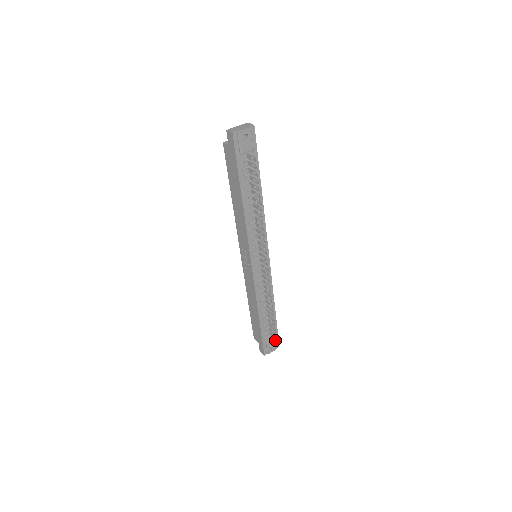
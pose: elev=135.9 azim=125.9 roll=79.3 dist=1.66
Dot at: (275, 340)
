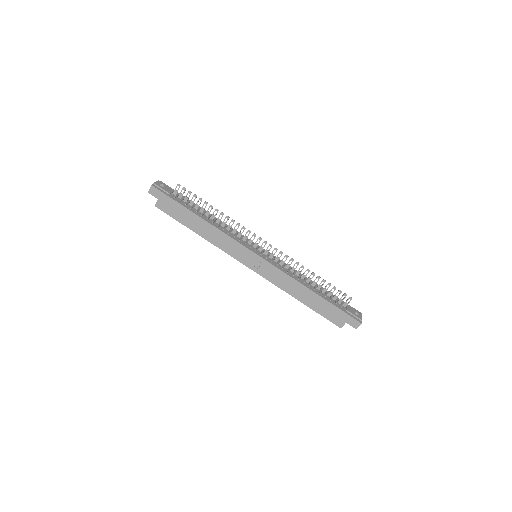
Dot at: (347, 299)
